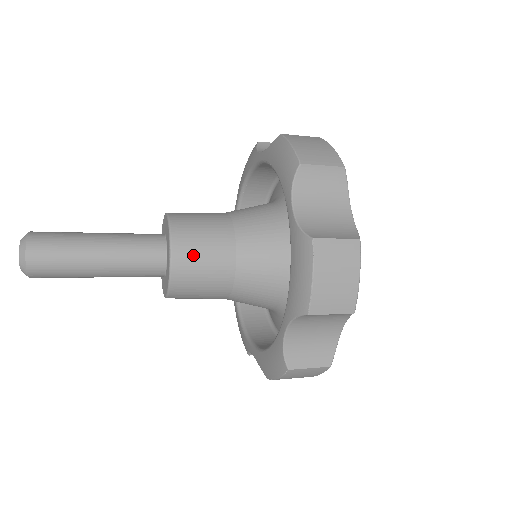
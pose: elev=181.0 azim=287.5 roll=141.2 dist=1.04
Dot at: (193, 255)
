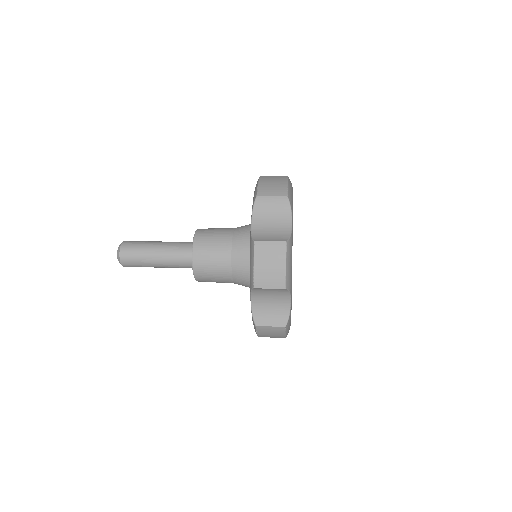
Dot at: (205, 254)
